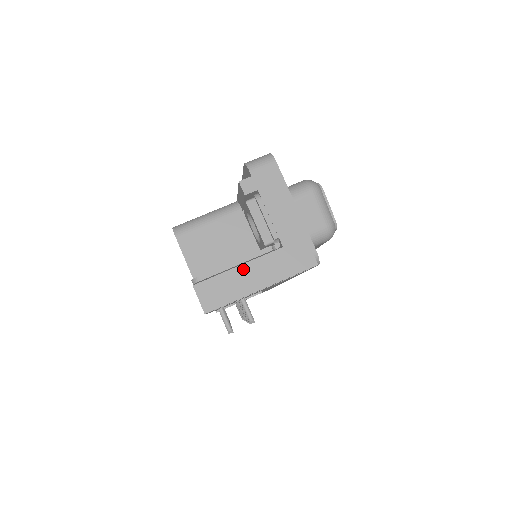
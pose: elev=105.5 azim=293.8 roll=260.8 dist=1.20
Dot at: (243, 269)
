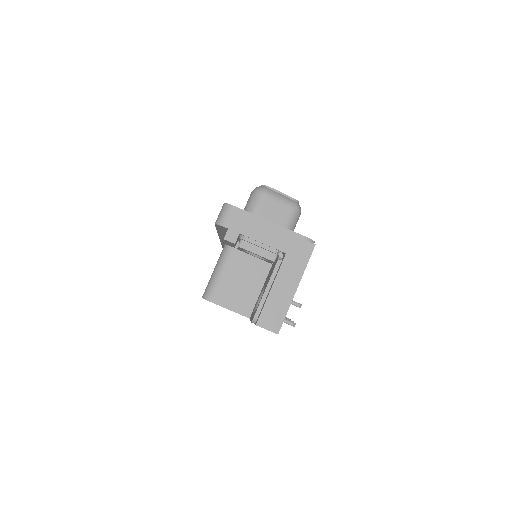
Dot at: (275, 288)
